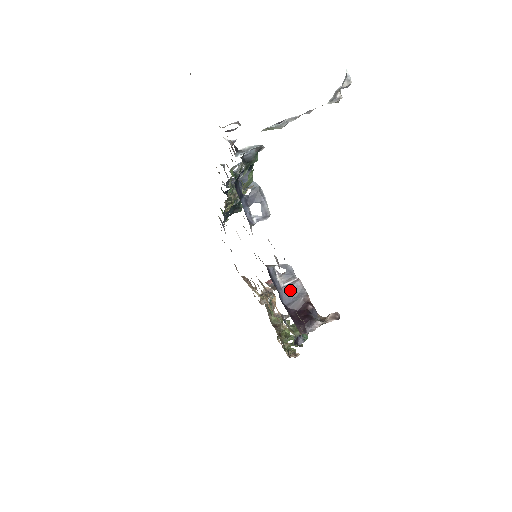
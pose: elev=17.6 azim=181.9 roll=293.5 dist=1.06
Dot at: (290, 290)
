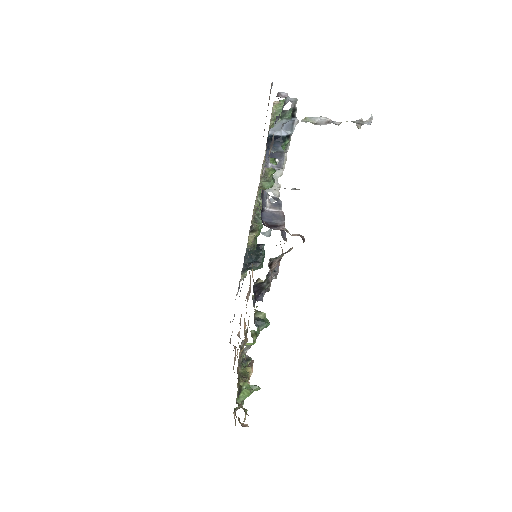
Dot at: (272, 215)
